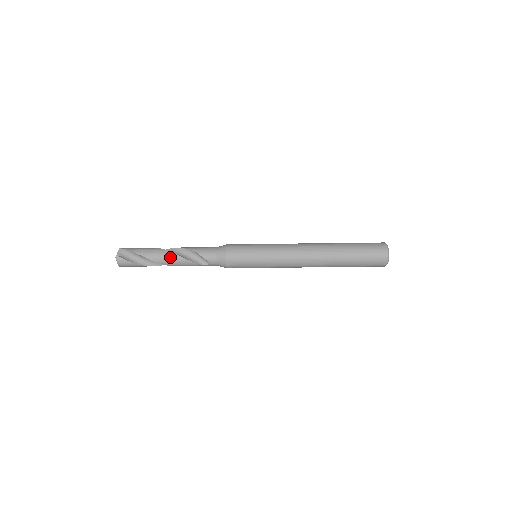
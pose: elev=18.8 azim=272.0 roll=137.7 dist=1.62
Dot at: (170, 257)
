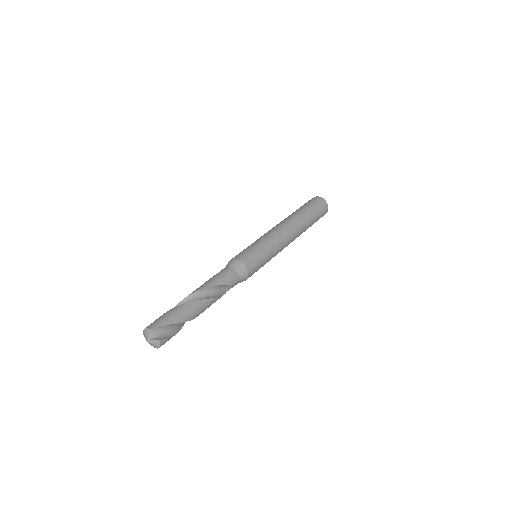
Dot at: (207, 305)
